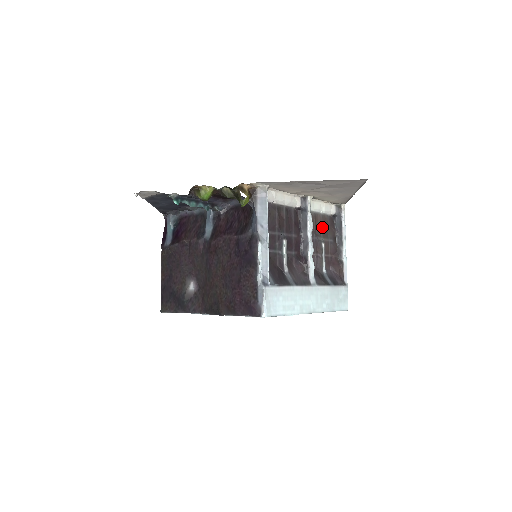
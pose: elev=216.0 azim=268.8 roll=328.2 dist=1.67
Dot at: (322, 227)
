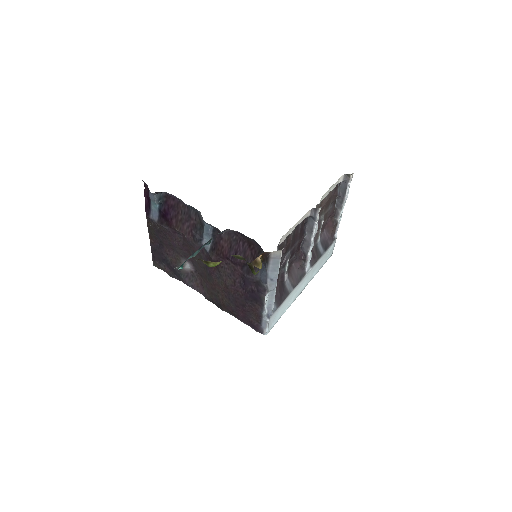
Dot at: (325, 205)
